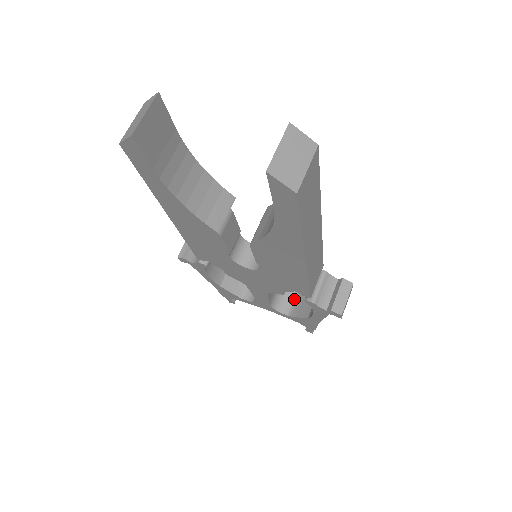
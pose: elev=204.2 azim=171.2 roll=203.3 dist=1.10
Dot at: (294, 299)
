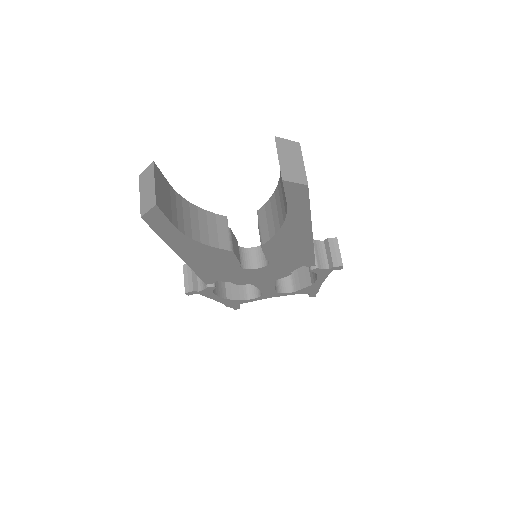
Dot at: (290, 277)
